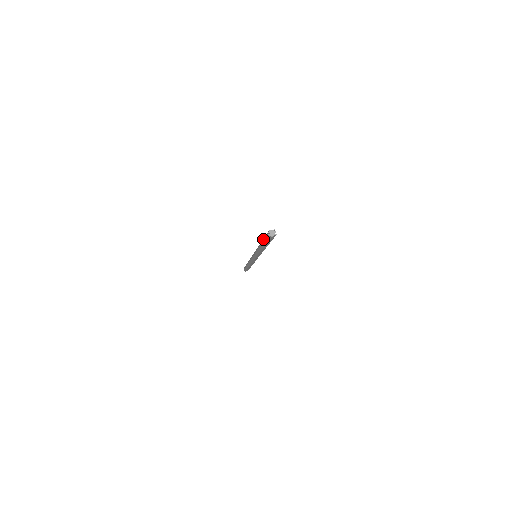
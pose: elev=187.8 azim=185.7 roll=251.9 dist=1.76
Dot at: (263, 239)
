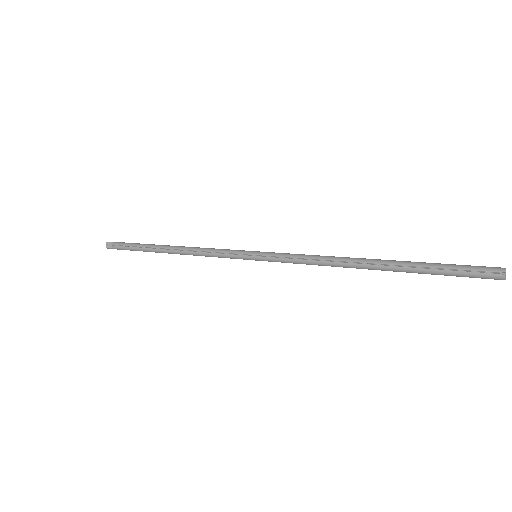
Dot at: (430, 264)
